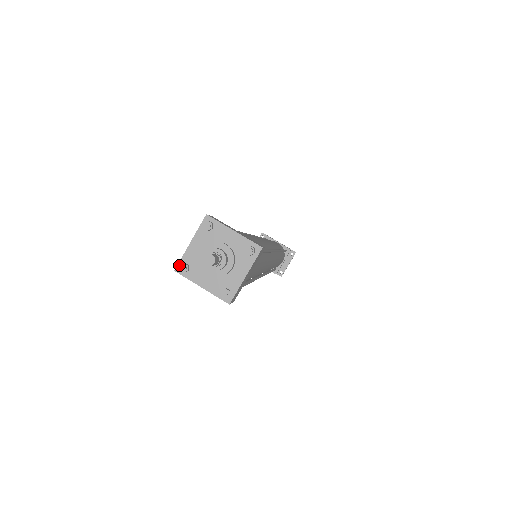
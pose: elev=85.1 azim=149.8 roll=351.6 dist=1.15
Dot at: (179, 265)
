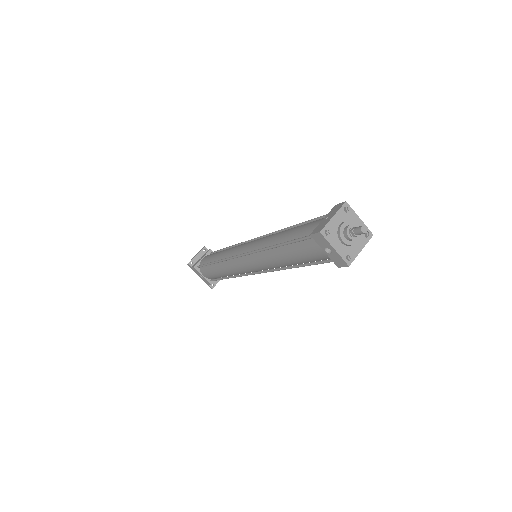
Dot at: (324, 229)
